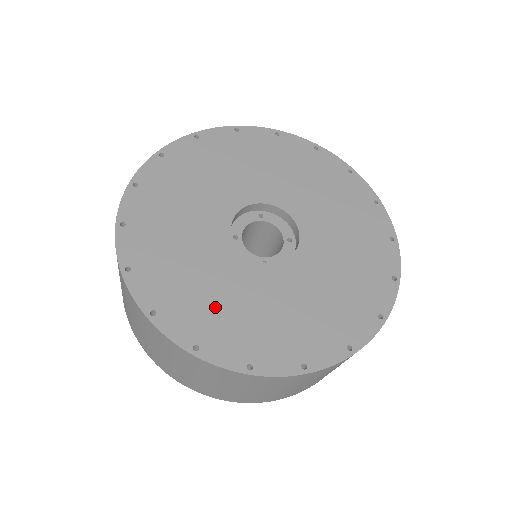
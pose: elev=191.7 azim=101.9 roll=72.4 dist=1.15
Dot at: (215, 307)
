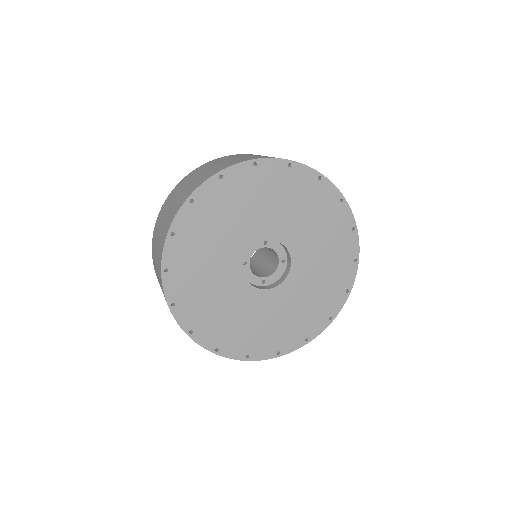
Dot at: (229, 324)
